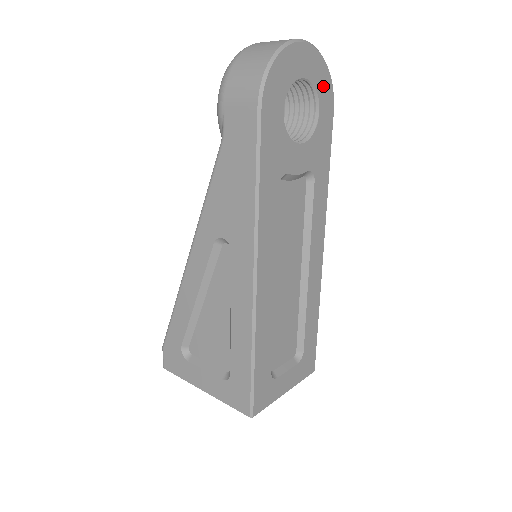
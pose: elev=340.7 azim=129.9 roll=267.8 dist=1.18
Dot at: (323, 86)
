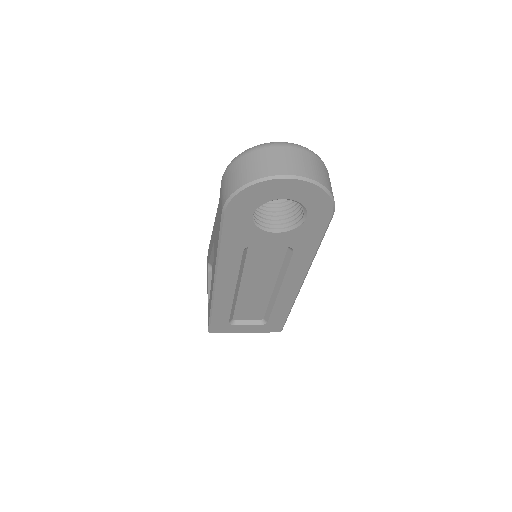
Dot at: (316, 203)
